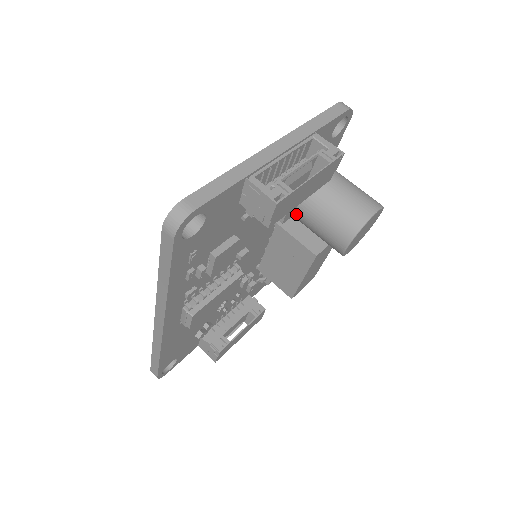
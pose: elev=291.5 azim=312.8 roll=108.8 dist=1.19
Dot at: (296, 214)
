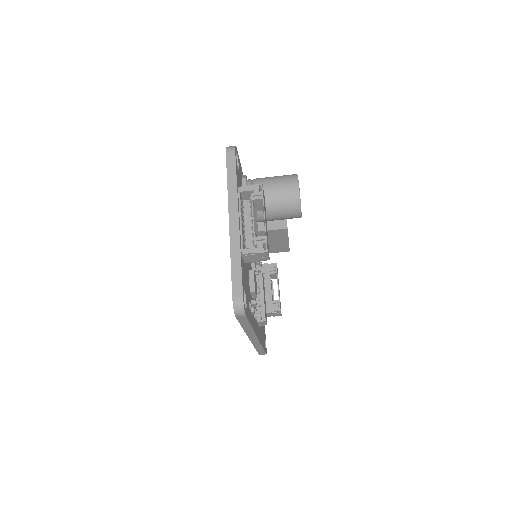
Dot at: occluded
